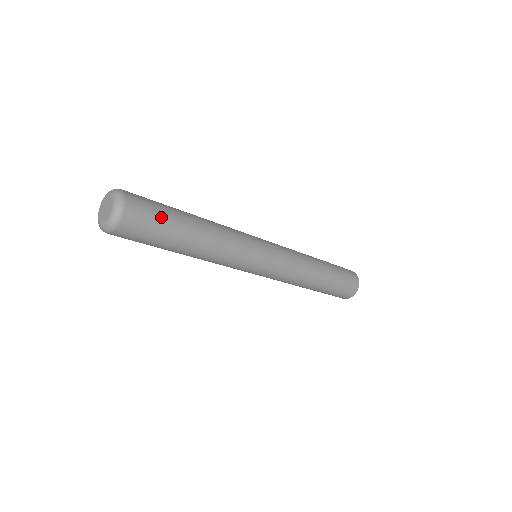
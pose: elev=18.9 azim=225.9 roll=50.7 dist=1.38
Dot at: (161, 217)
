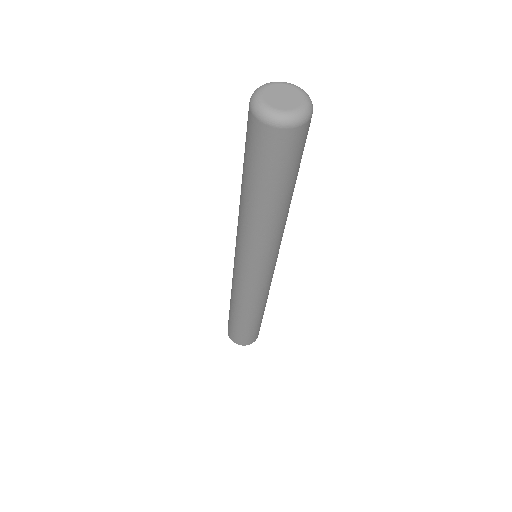
Dot at: occluded
